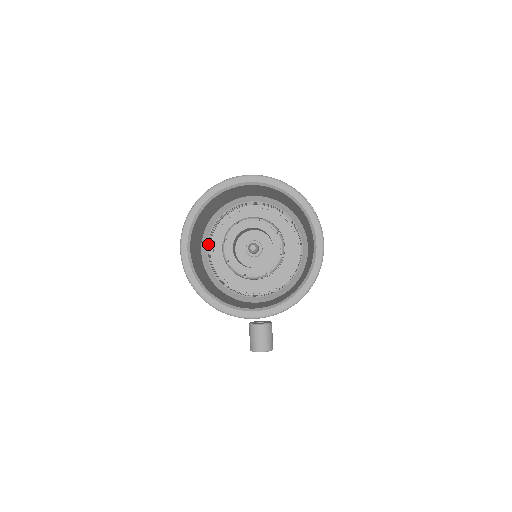
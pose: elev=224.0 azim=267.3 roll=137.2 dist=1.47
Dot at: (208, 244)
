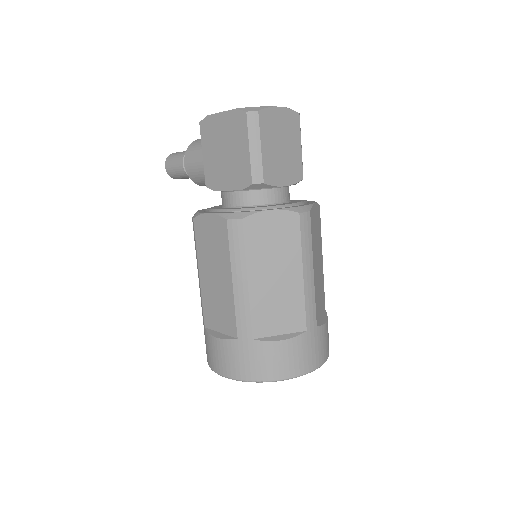
Dot at: occluded
